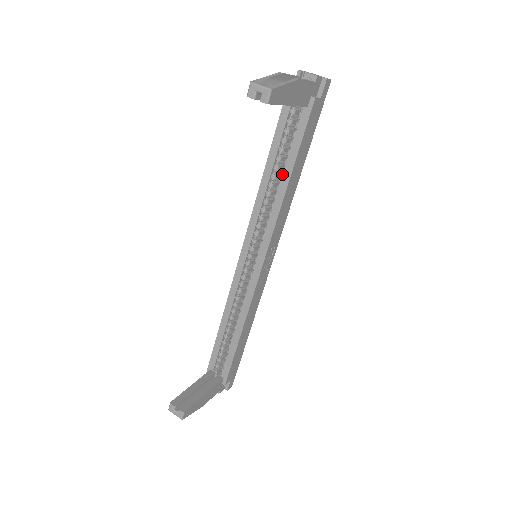
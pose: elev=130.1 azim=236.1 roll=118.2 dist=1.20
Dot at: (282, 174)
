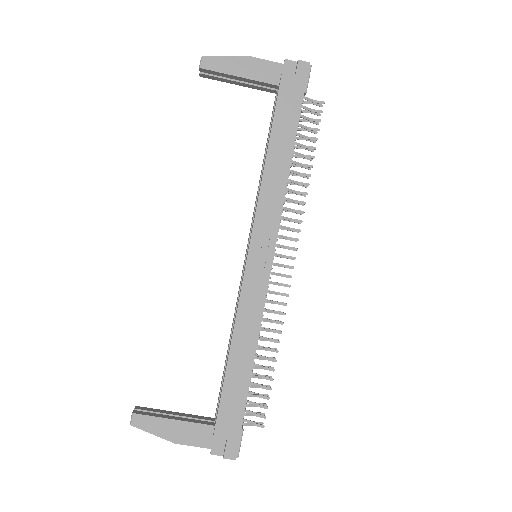
Dot at: occluded
